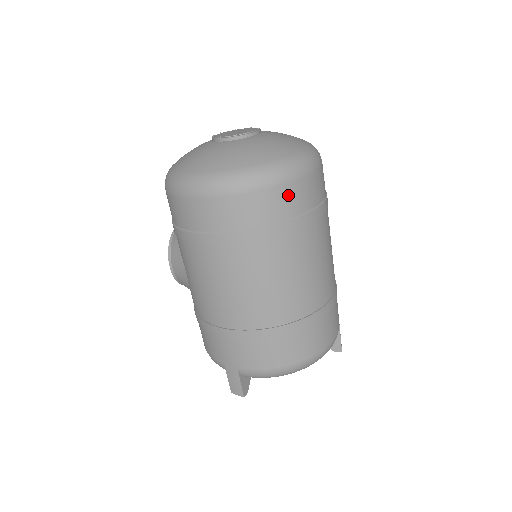
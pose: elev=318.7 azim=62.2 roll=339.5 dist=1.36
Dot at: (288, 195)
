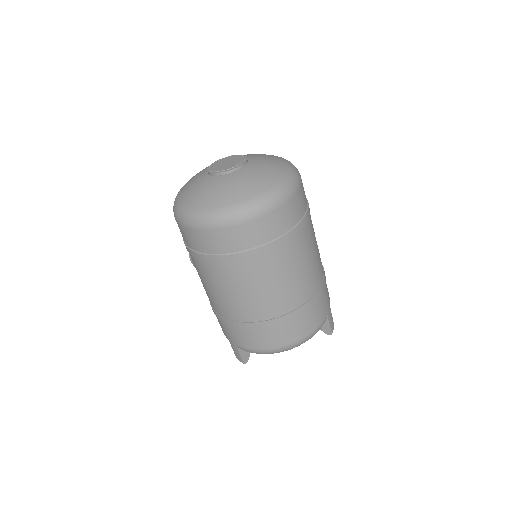
Dot at: (254, 229)
